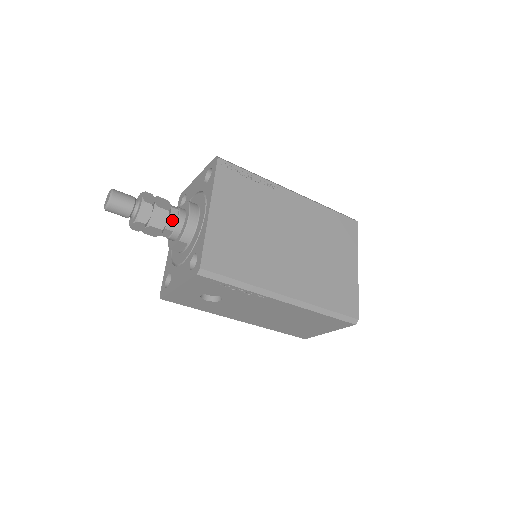
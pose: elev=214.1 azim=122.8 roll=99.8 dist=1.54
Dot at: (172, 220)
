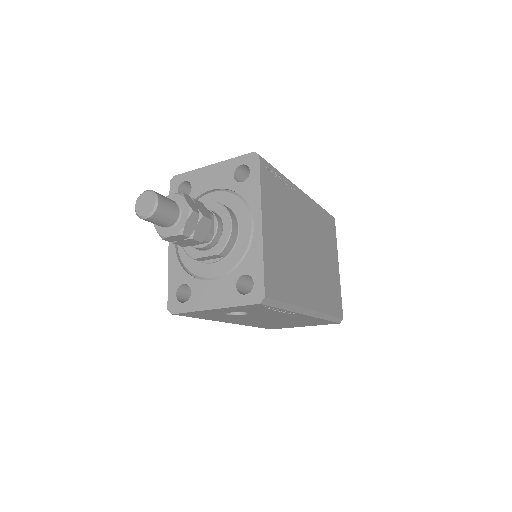
Dot at: (211, 230)
